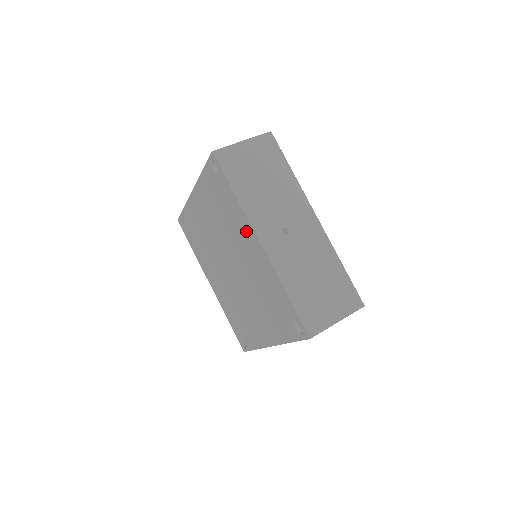
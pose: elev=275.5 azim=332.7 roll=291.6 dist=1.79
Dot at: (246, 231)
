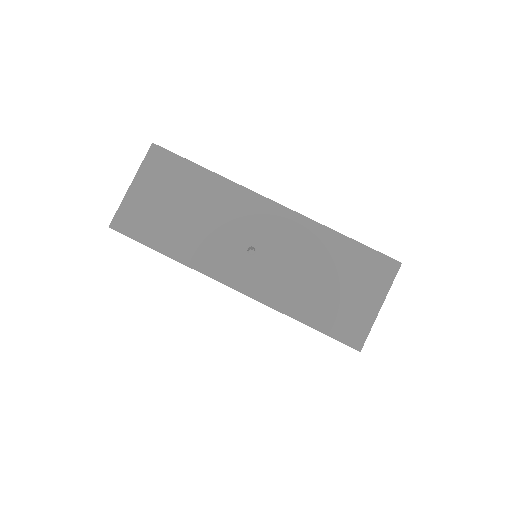
Dot at: occluded
